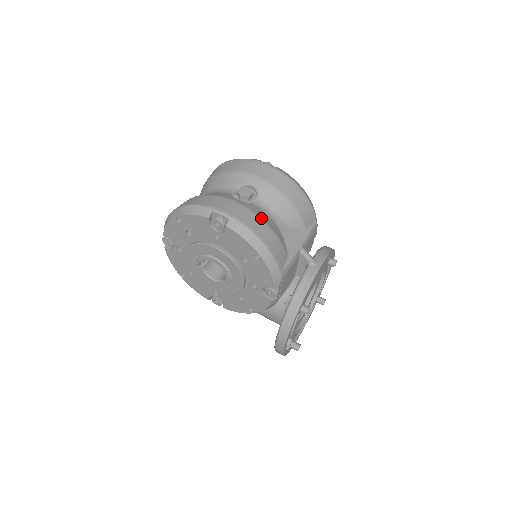
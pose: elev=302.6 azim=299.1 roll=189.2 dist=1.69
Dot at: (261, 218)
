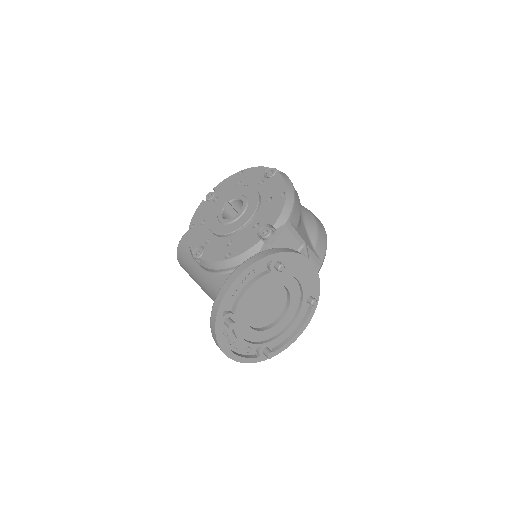
Dot at: occluded
